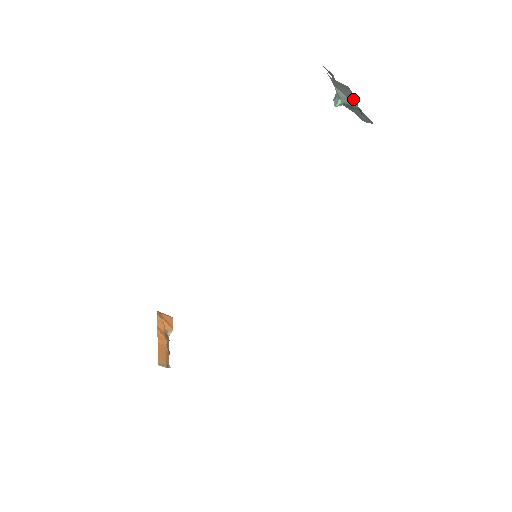
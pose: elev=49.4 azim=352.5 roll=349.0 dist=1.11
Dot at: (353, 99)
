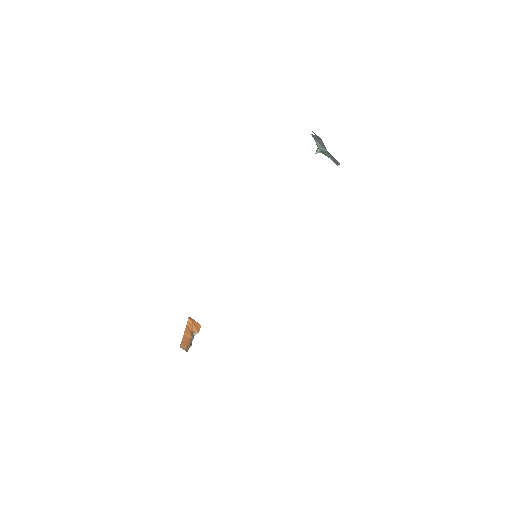
Dot at: (324, 146)
